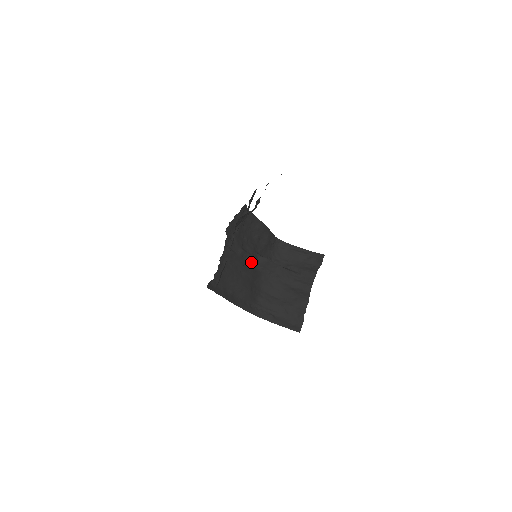
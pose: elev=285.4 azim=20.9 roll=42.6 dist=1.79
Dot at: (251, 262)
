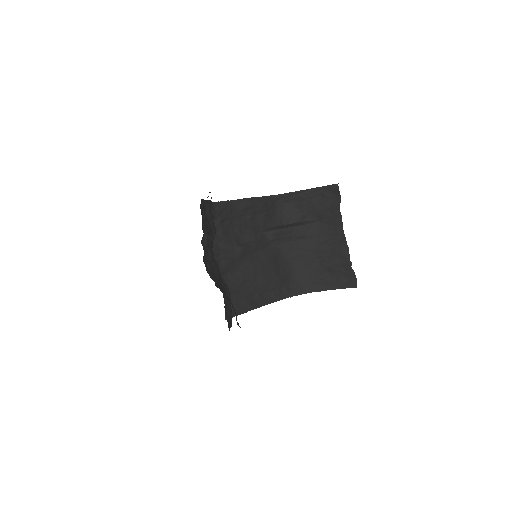
Dot at: (260, 247)
